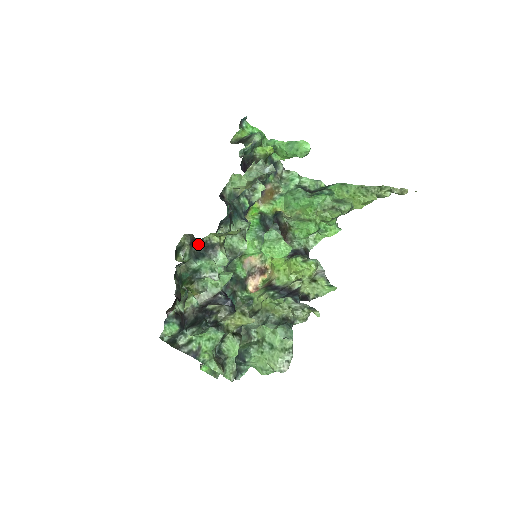
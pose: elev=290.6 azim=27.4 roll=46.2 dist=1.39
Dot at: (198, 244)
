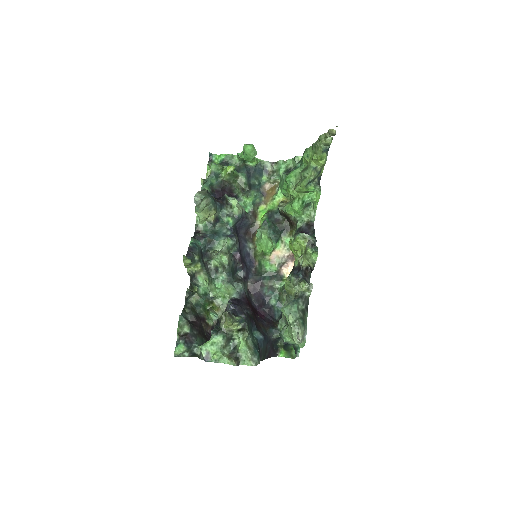
Dot at: occluded
